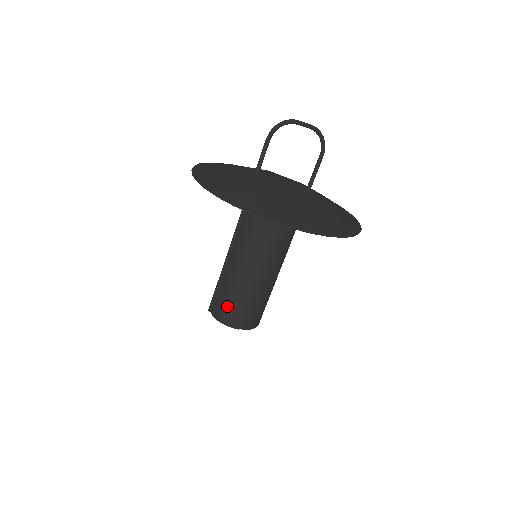
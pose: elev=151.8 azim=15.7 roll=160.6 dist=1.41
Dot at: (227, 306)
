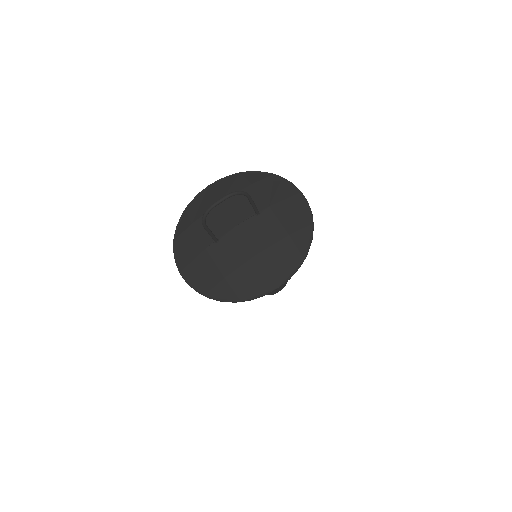
Dot at: occluded
